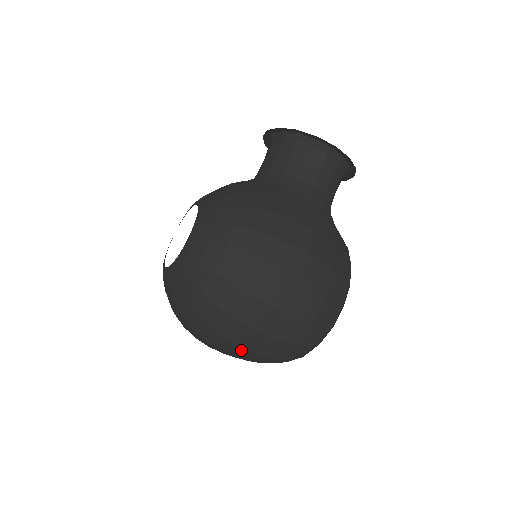
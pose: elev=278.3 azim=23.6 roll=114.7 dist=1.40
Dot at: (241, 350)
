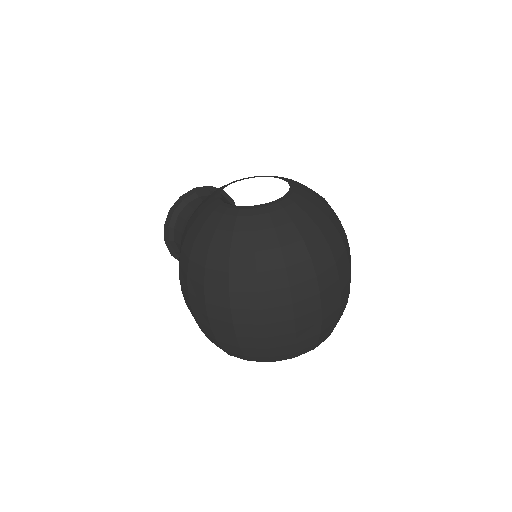
Dot at: (348, 278)
